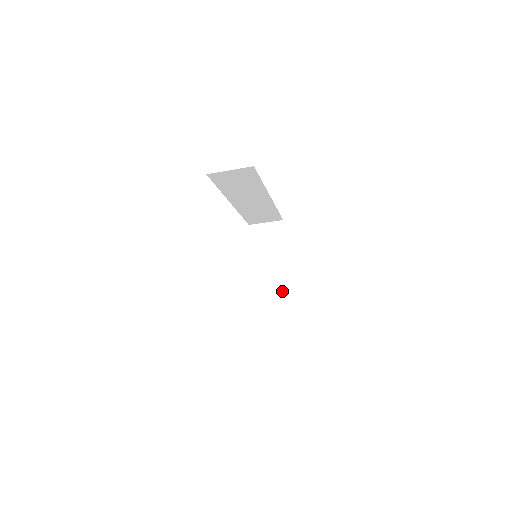
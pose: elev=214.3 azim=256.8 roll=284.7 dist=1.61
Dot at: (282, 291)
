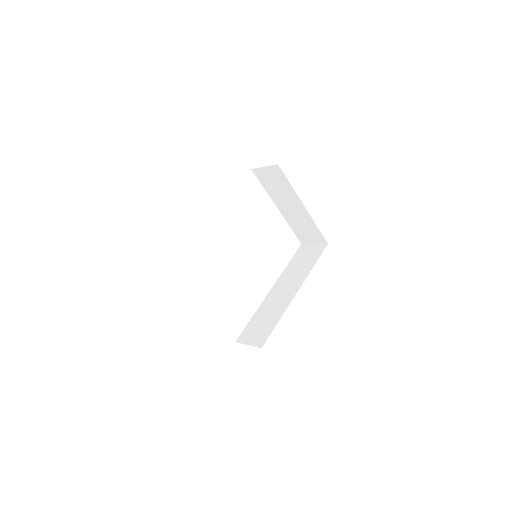
Dot at: (308, 223)
